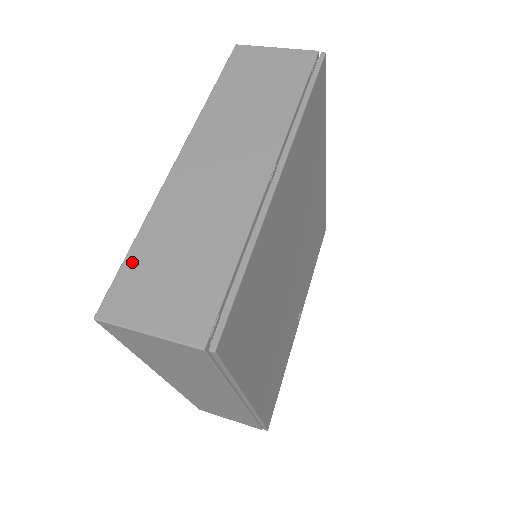
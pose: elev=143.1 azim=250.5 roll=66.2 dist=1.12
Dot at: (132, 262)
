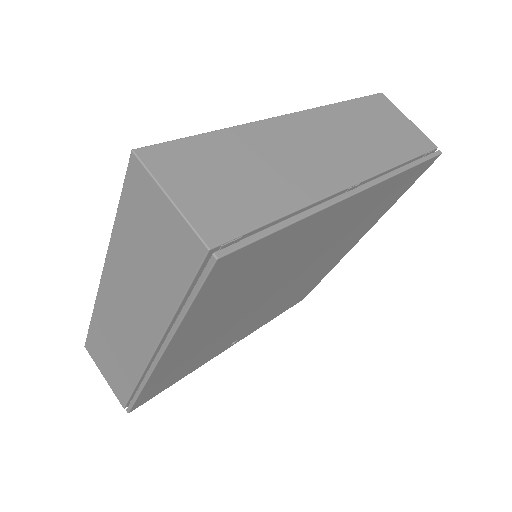
Dot at: (198, 143)
